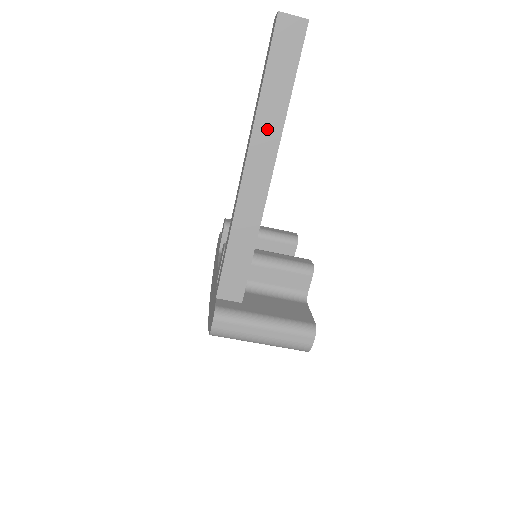
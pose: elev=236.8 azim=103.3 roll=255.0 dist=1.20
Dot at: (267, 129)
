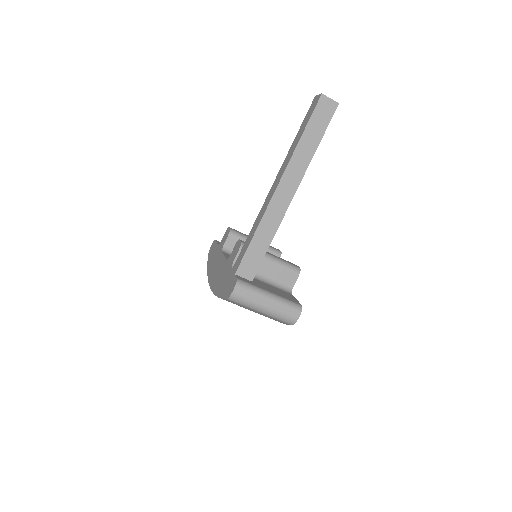
Dot at: (298, 164)
